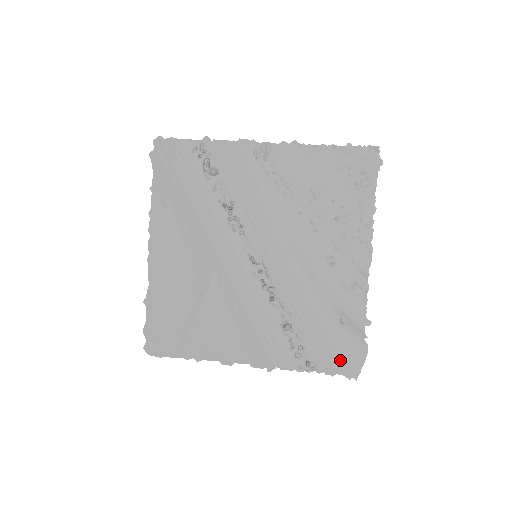
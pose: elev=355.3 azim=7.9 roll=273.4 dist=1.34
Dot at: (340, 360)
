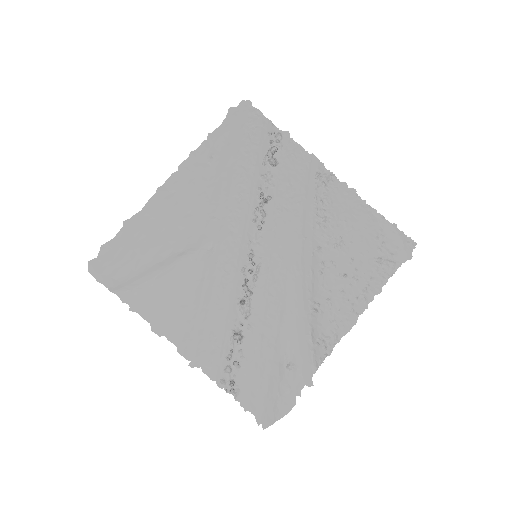
Dot at: (262, 400)
